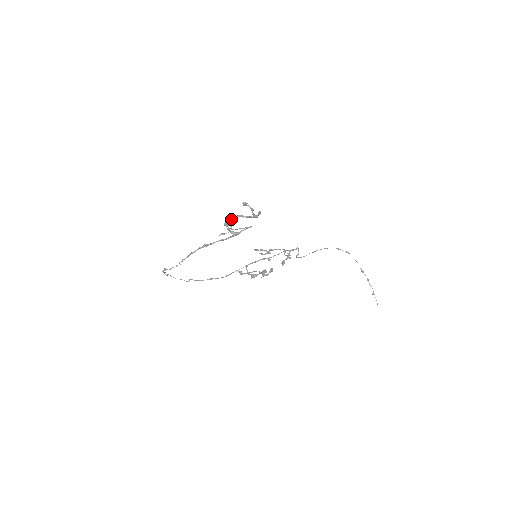
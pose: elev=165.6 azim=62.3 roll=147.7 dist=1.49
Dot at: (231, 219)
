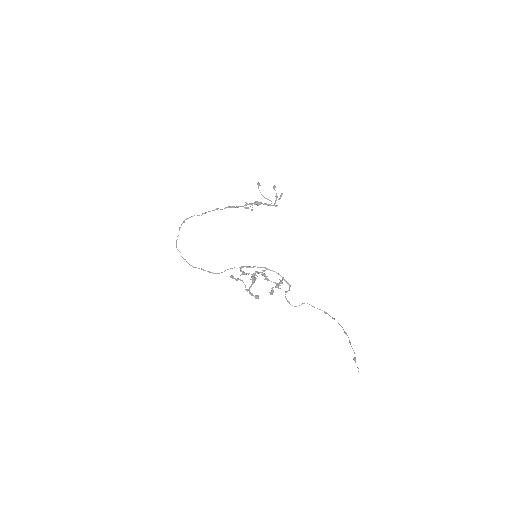
Dot at: (258, 204)
